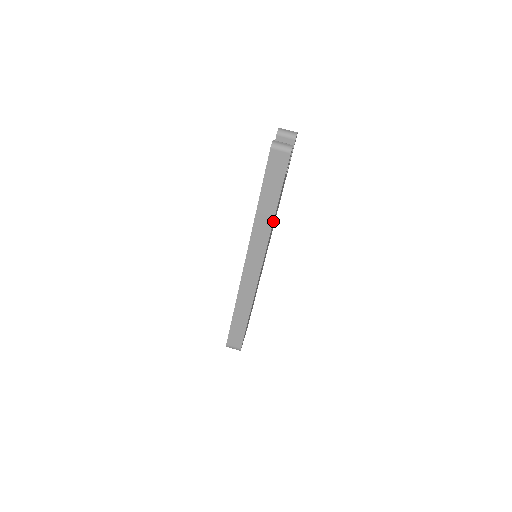
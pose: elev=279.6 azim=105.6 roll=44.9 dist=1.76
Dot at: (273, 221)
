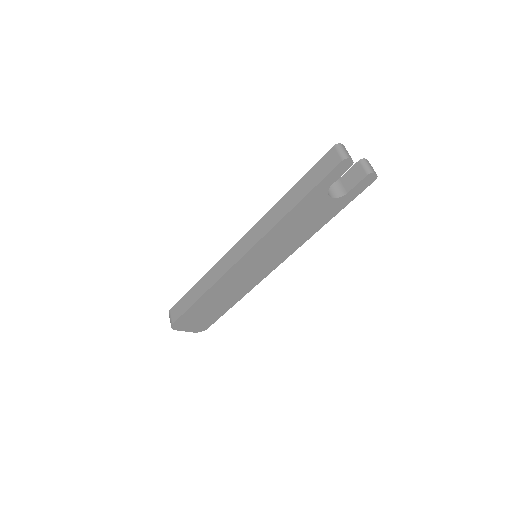
Dot at: (284, 217)
